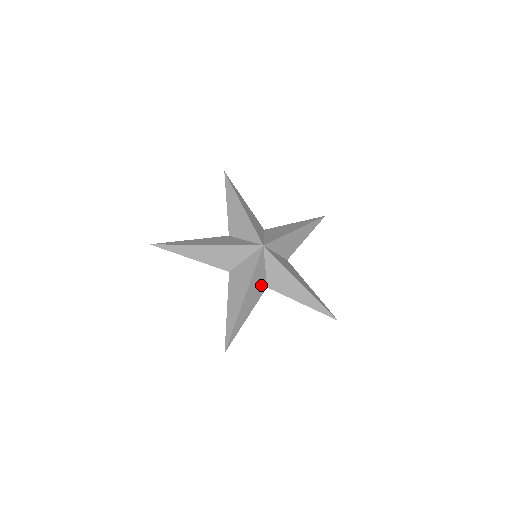
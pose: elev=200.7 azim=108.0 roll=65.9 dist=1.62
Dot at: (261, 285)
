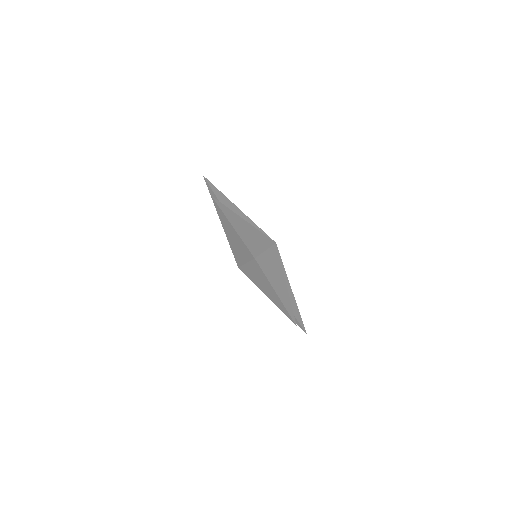
Dot at: occluded
